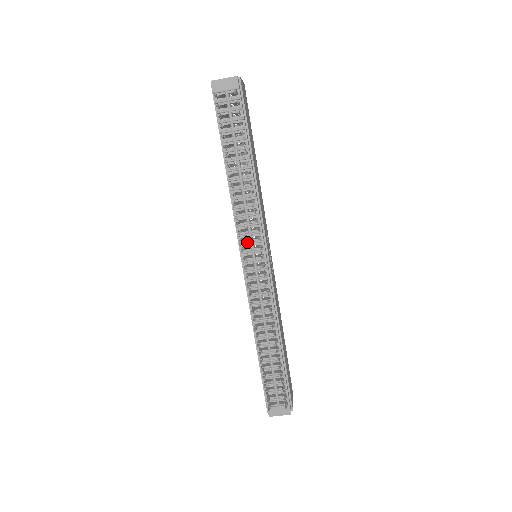
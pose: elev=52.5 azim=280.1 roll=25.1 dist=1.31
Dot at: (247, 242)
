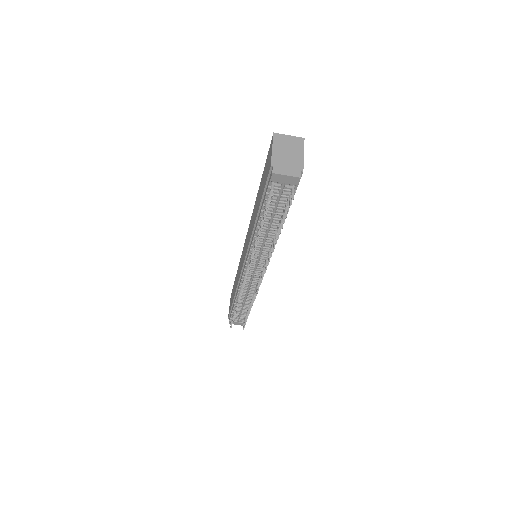
Dot at: (254, 262)
